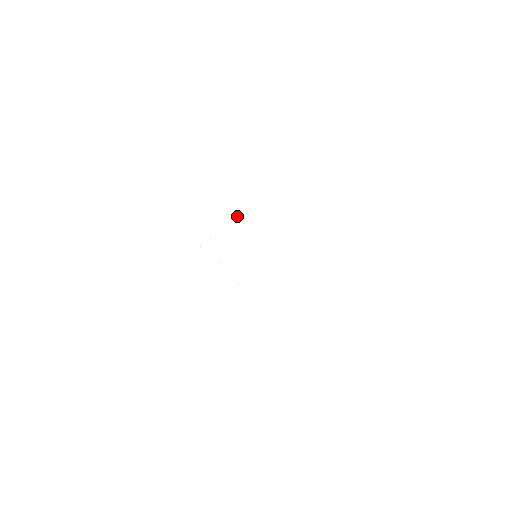
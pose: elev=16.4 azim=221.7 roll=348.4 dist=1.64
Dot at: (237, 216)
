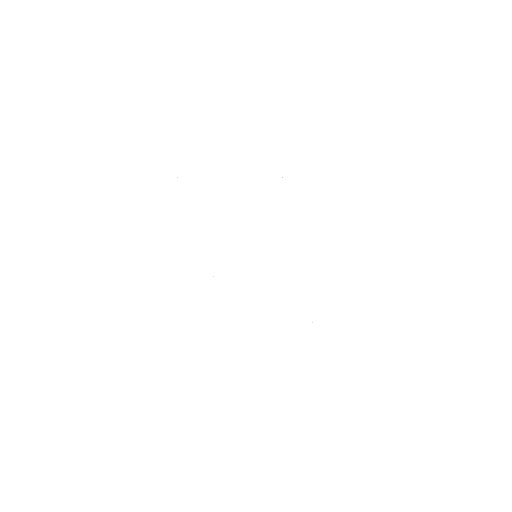
Dot at: occluded
